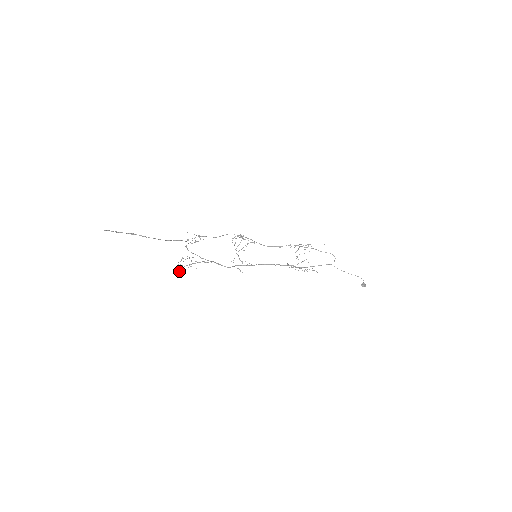
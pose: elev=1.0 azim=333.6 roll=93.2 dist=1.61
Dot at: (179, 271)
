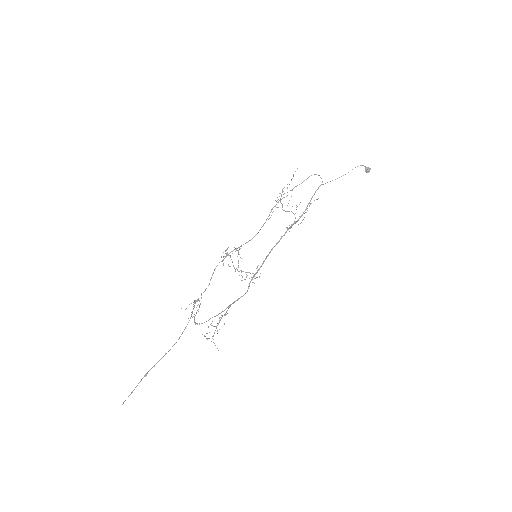
Dot at: (214, 343)
